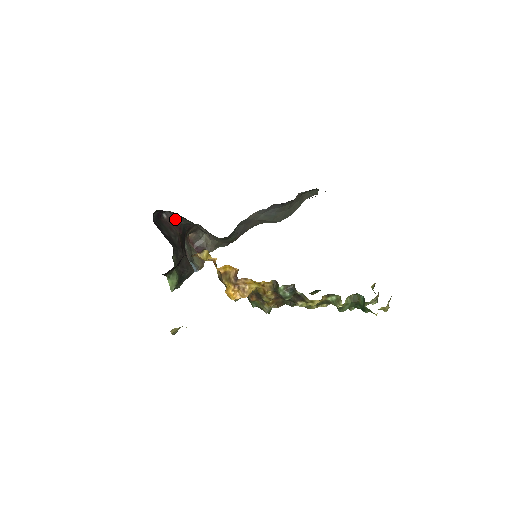
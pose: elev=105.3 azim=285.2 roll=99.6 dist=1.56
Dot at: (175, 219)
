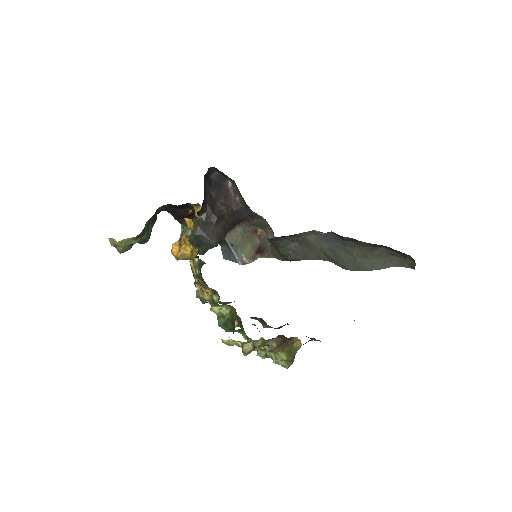
Dot at: (238, 193)
